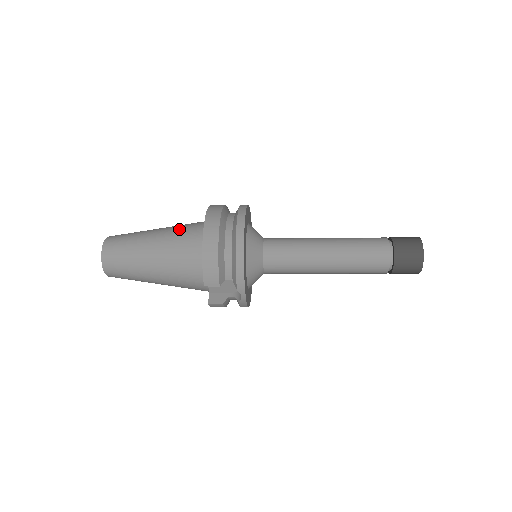
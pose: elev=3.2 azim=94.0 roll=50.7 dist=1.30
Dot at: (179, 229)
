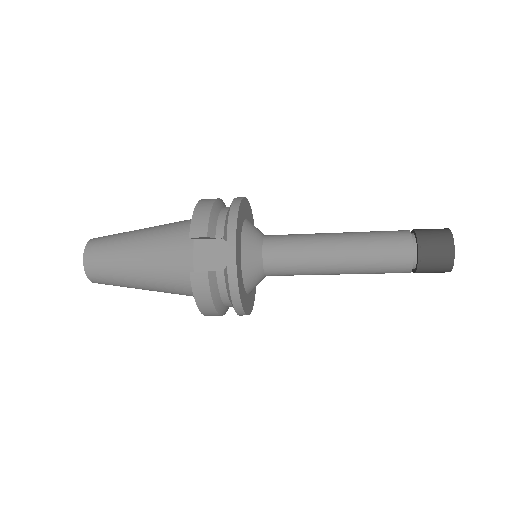
Dot at: occluded
